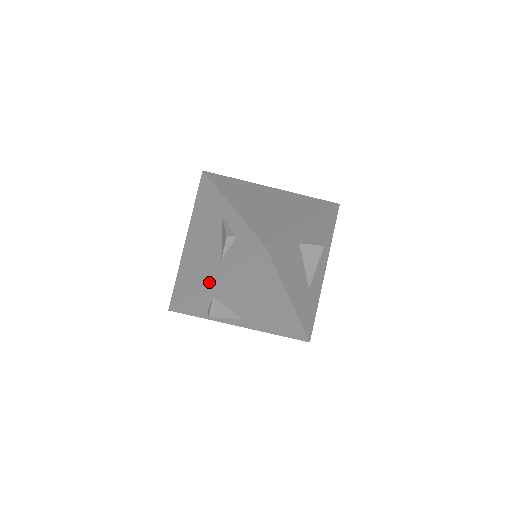
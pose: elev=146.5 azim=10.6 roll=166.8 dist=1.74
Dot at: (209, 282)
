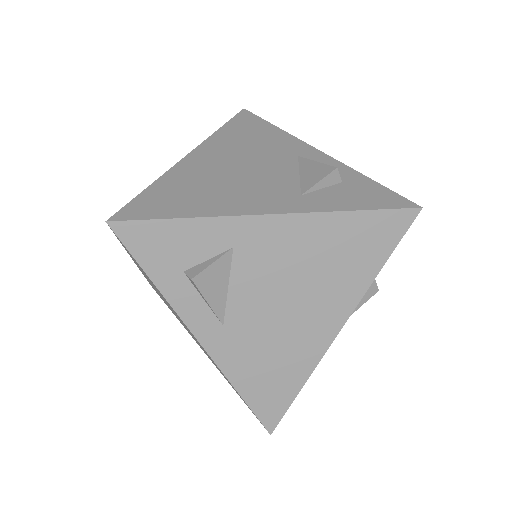
Dot at: (264, 212)
